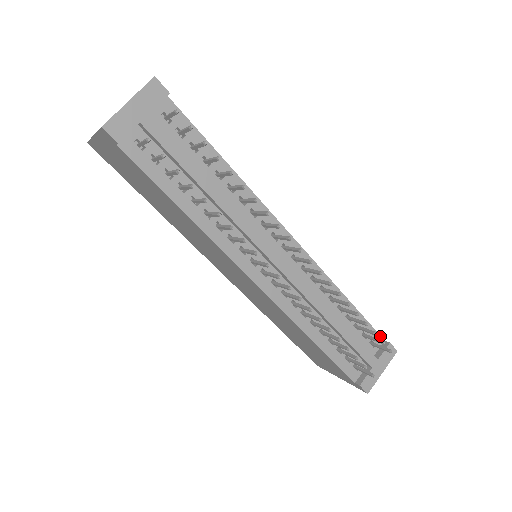
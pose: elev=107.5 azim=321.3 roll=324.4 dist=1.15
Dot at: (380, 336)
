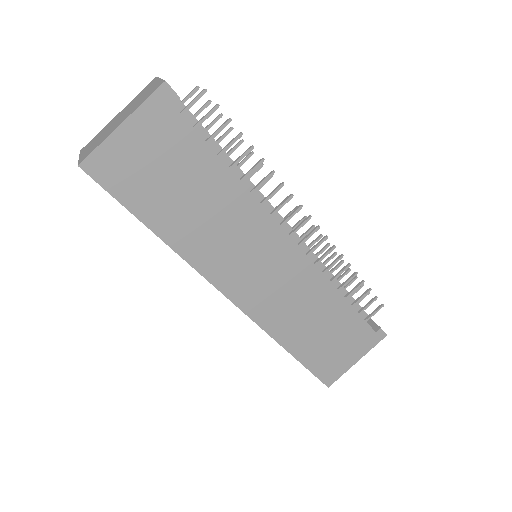
Dot at: occluded
